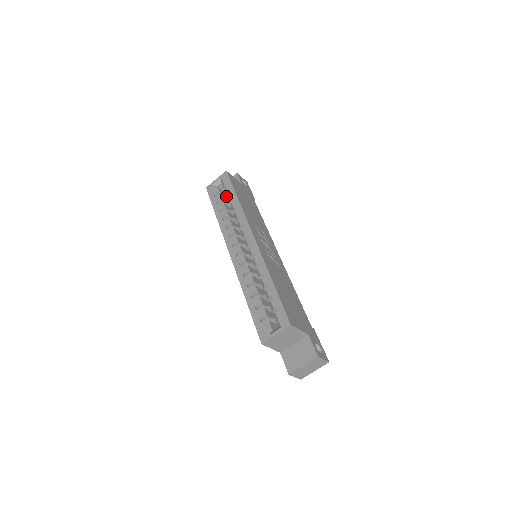
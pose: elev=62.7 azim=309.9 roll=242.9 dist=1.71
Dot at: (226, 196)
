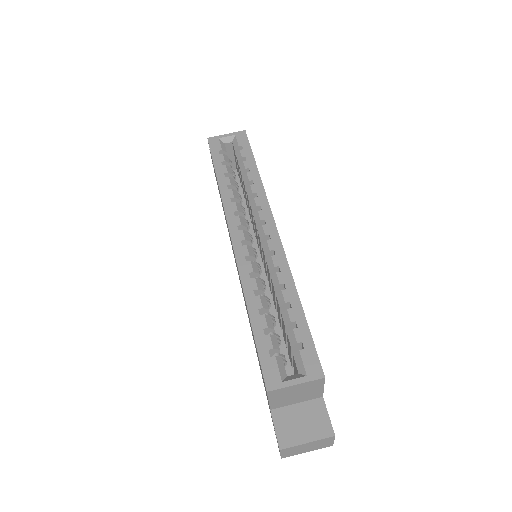
Dot at: (231, 161)
